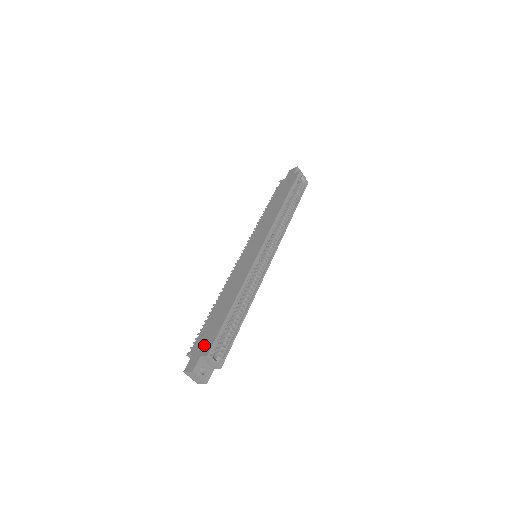
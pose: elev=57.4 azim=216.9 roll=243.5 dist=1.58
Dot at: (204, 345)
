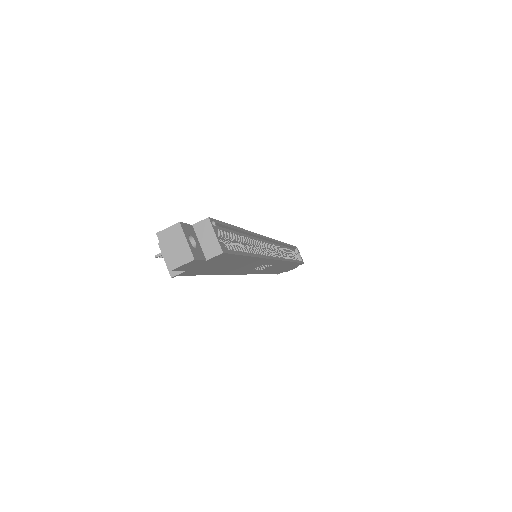
Dot at: occluded
